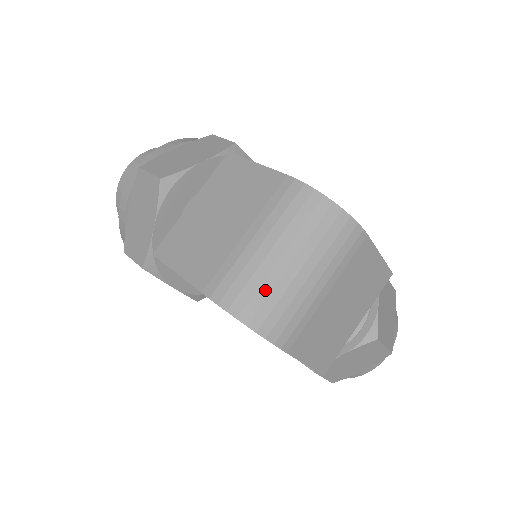
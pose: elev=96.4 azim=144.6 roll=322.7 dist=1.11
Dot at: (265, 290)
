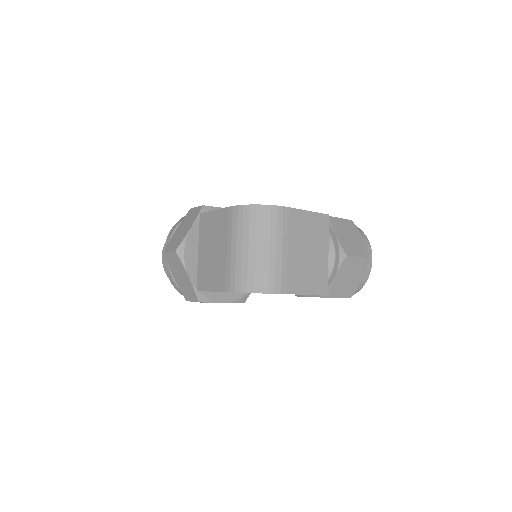
Dot at: (251, 270)
